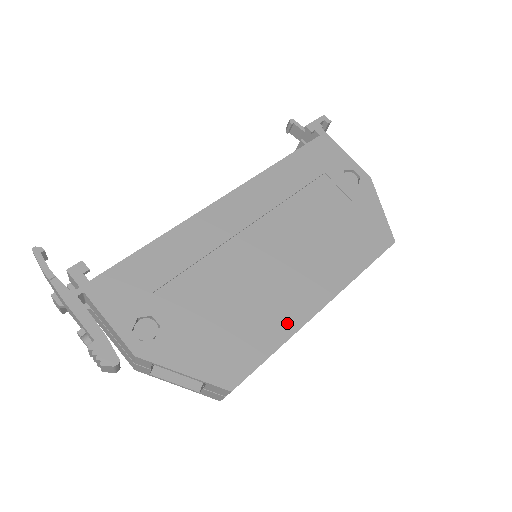
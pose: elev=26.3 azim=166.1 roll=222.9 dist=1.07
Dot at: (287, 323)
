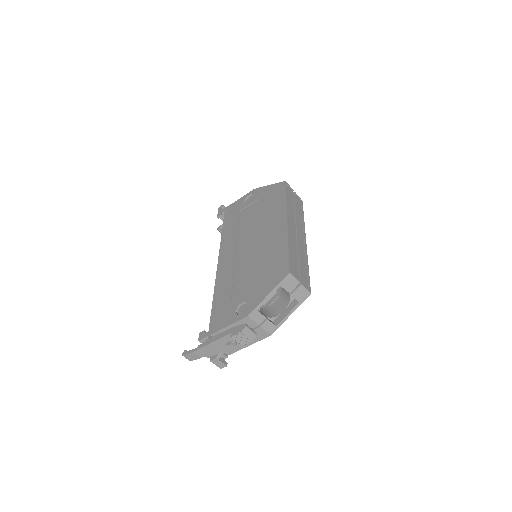
Dot at: (282, 240)
